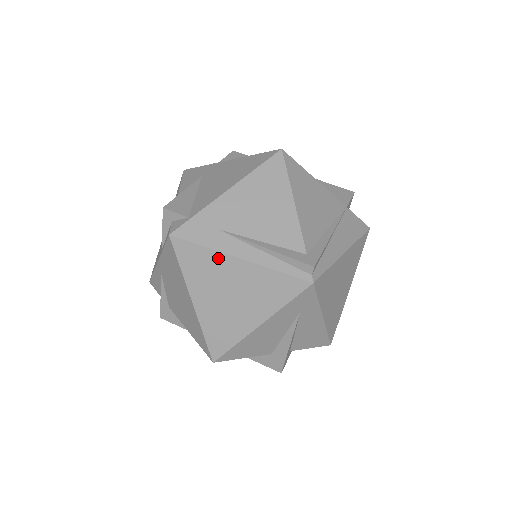
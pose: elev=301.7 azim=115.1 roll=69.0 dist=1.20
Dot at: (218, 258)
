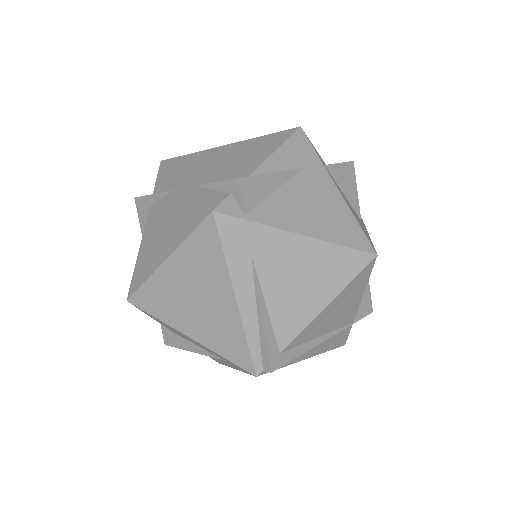
Dot at: (222, 275)
